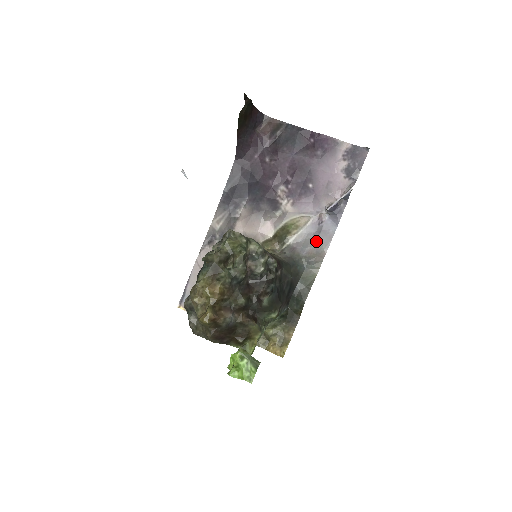
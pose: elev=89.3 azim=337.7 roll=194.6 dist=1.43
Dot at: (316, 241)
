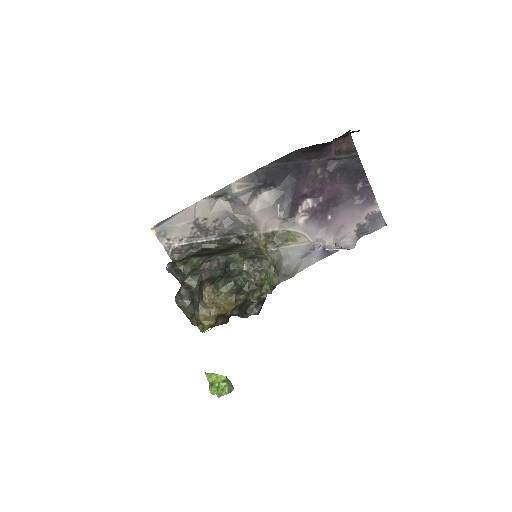
Dot at: (299, 261)
